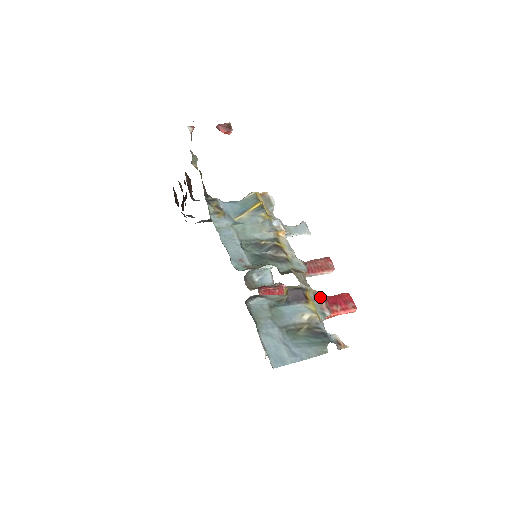
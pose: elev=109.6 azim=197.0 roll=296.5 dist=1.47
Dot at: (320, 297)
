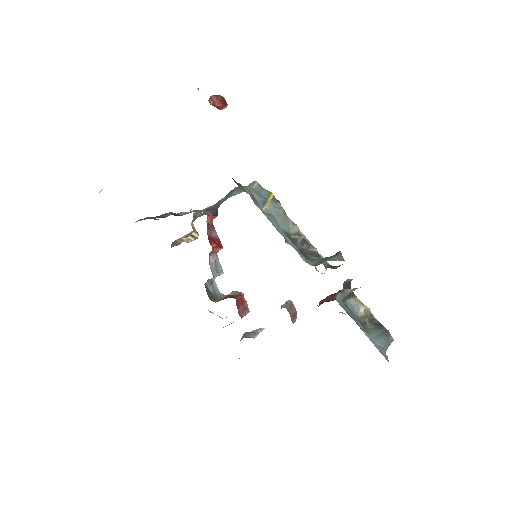
Dot at: occluded
